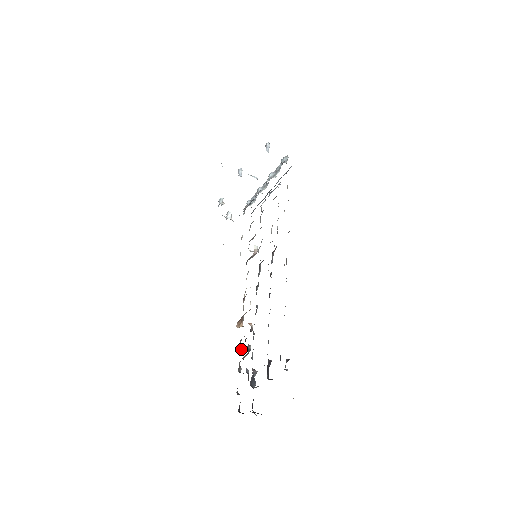
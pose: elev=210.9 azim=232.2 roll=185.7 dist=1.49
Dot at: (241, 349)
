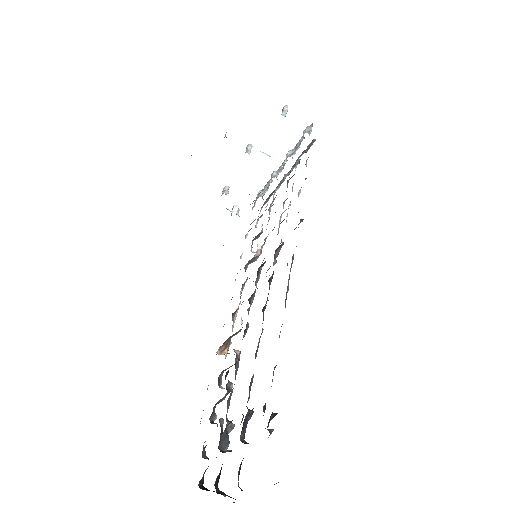
Dot at: (219, 387)
